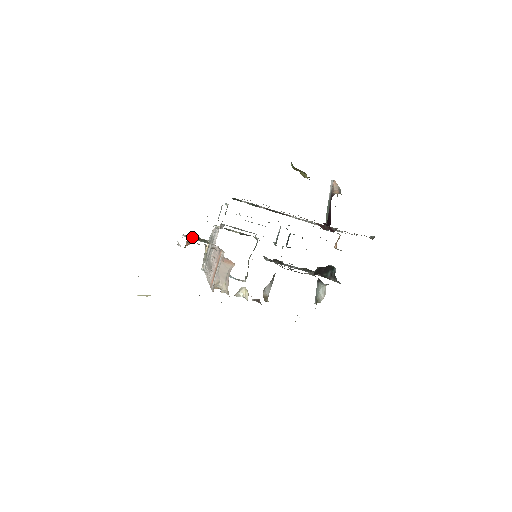
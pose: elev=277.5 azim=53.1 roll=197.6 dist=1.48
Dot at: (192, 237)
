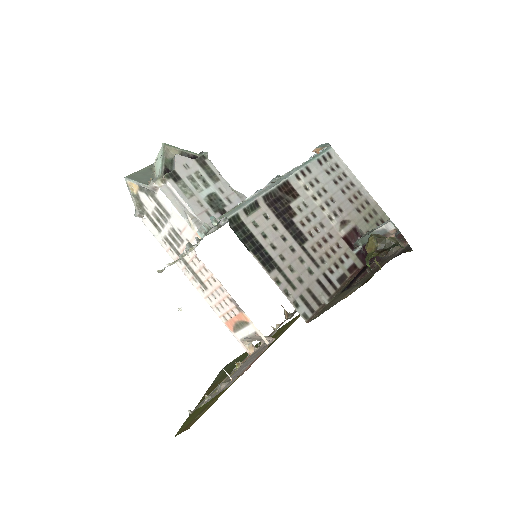
Dot at: occluded
